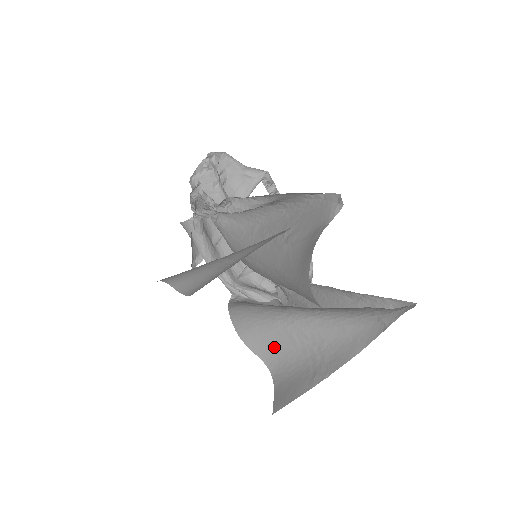
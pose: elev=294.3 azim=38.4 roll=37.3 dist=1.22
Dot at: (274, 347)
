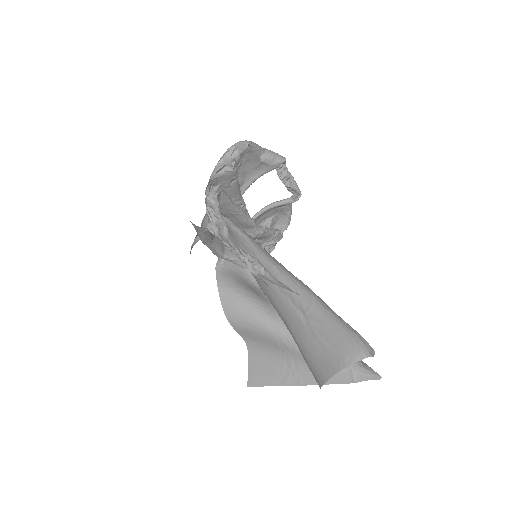
Dot at: (257, 338)
